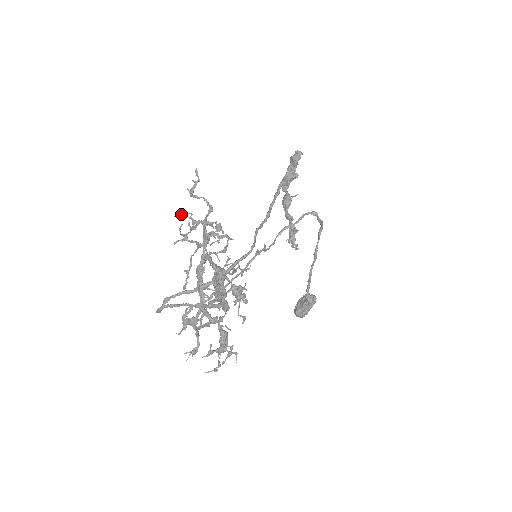
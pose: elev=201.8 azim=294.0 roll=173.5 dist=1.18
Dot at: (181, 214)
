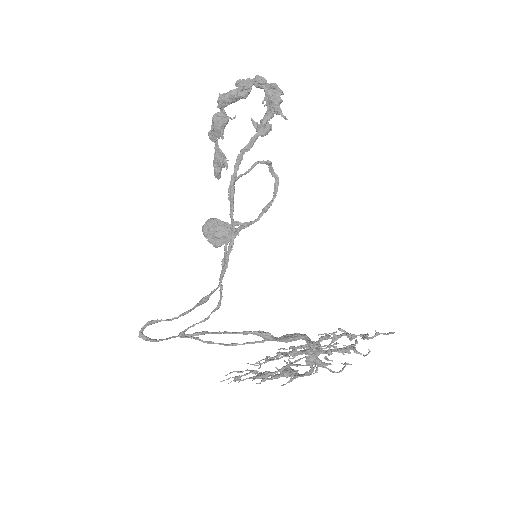
Dot at: occluded
